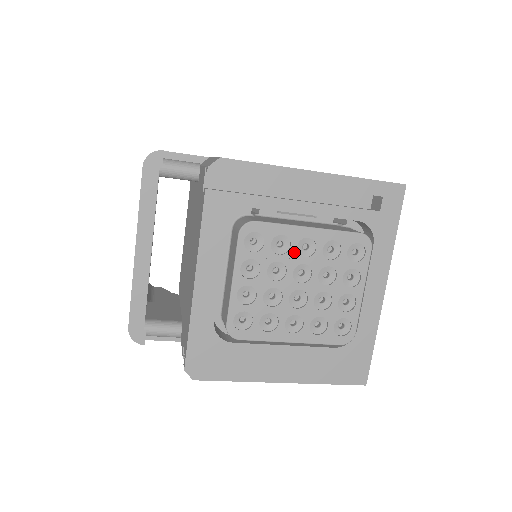
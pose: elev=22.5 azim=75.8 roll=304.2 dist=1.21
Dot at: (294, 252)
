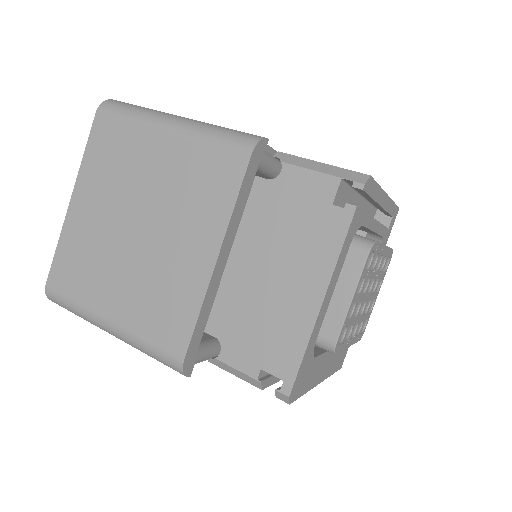
Dot at: (375, 267)
